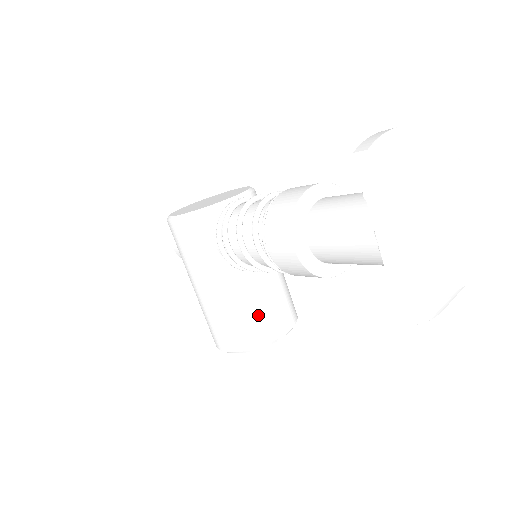
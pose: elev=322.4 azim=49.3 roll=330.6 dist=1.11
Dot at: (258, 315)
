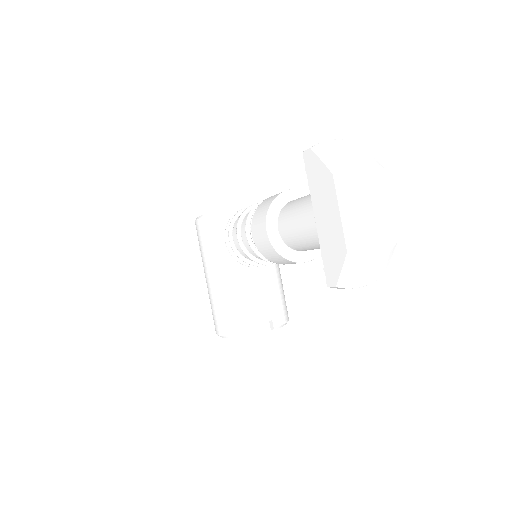
Dot at: (250, 306)
